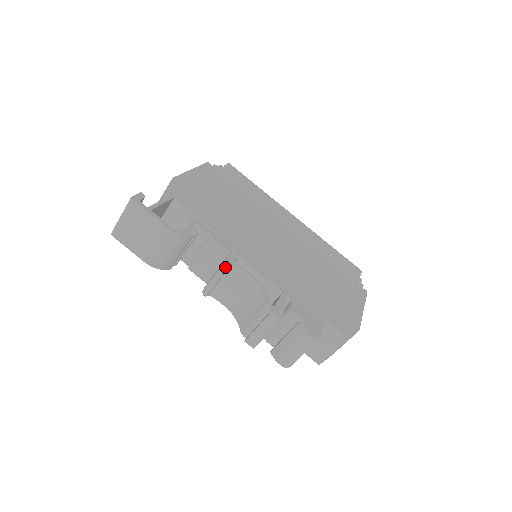
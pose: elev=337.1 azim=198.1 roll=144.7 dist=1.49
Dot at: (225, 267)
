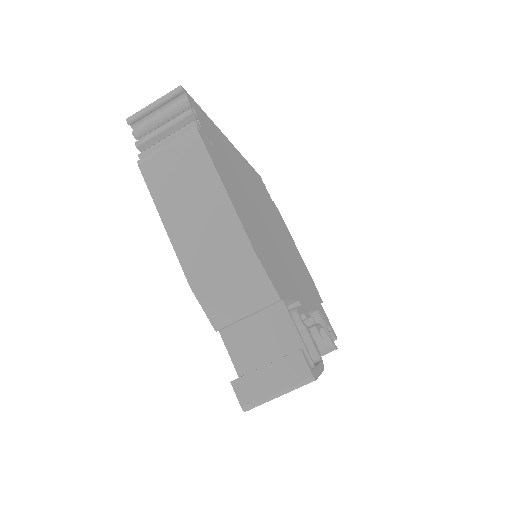
Dot at: occluded
